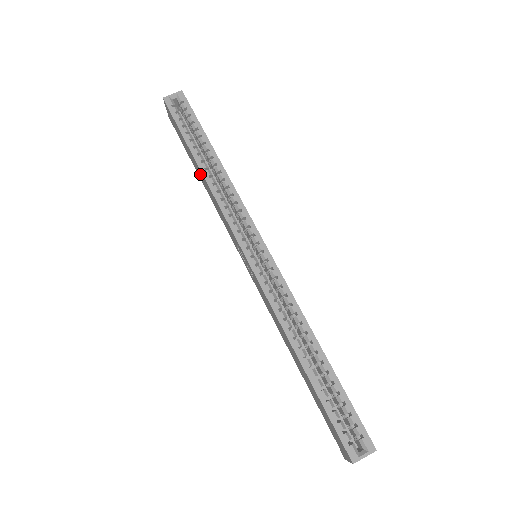
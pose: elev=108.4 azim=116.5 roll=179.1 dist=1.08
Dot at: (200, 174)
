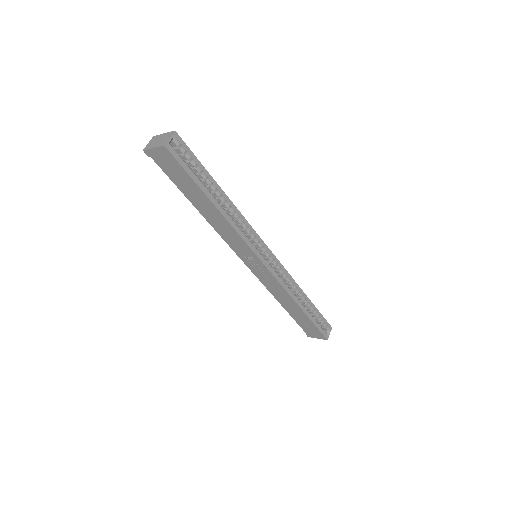
Dot at: (208, 209)
